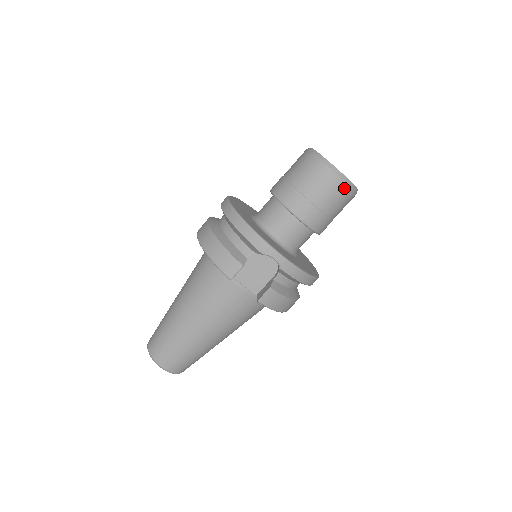
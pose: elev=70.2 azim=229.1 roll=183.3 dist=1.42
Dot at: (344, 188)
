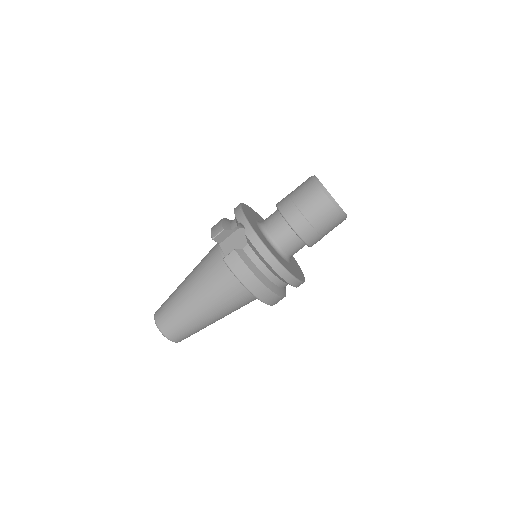
Dot at: (321, 195)
